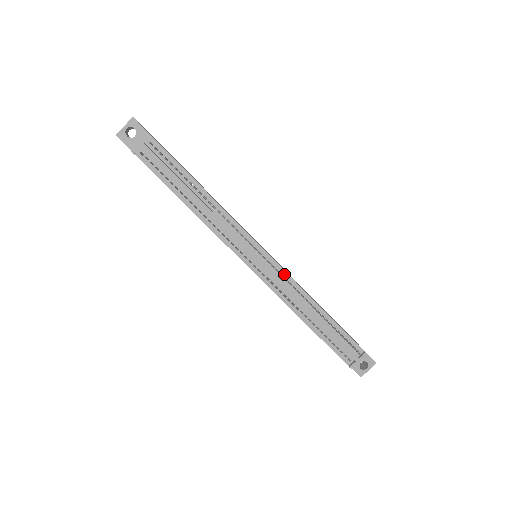
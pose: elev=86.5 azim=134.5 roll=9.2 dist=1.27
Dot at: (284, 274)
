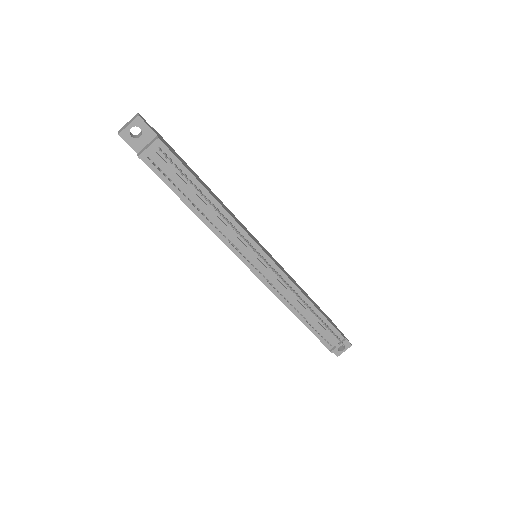
Dot at: (283, 276)
